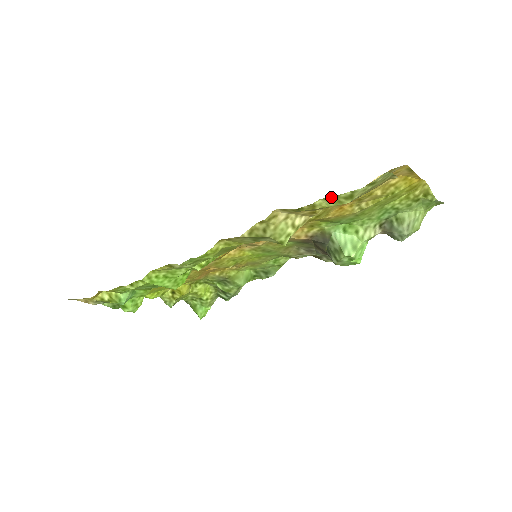
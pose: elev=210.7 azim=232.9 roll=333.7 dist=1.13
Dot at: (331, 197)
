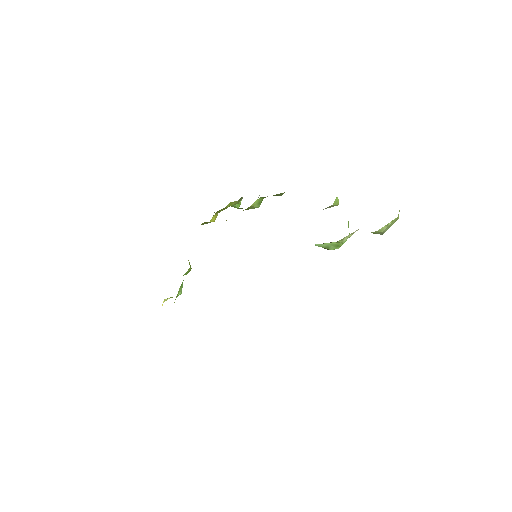
Dot at: occluded
